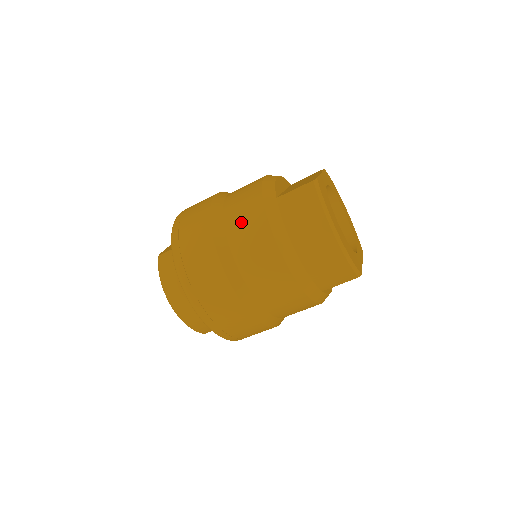
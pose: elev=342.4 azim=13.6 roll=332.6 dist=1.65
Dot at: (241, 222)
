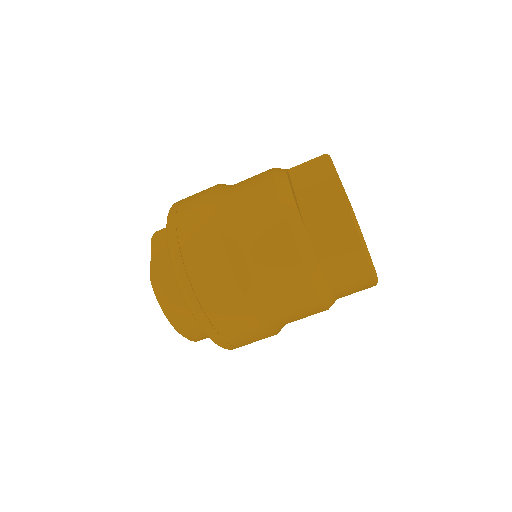
Dot at: (268, 261)
